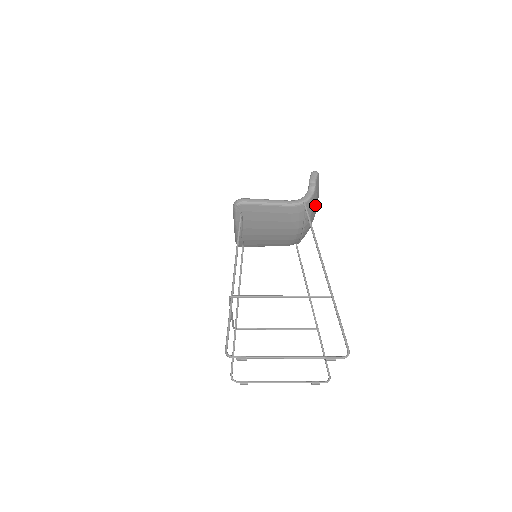
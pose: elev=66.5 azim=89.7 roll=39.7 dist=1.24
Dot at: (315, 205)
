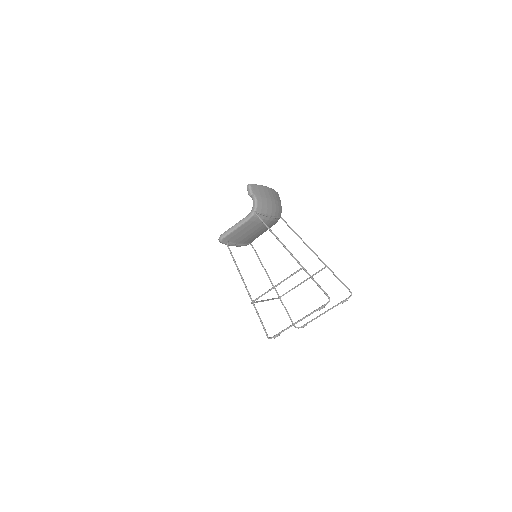
Dot at: (266, 201)
